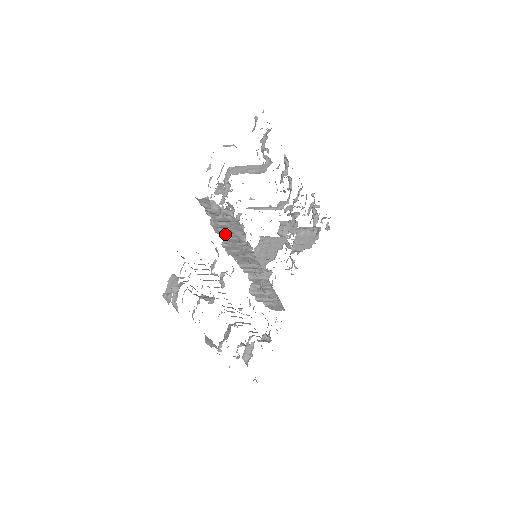
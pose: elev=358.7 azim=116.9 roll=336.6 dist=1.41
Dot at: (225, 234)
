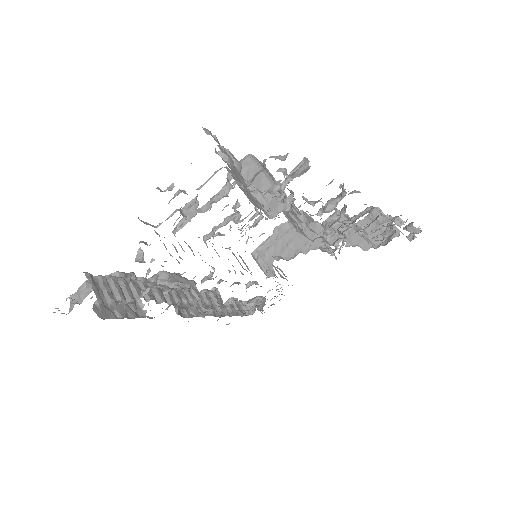
Dot at: occluded
